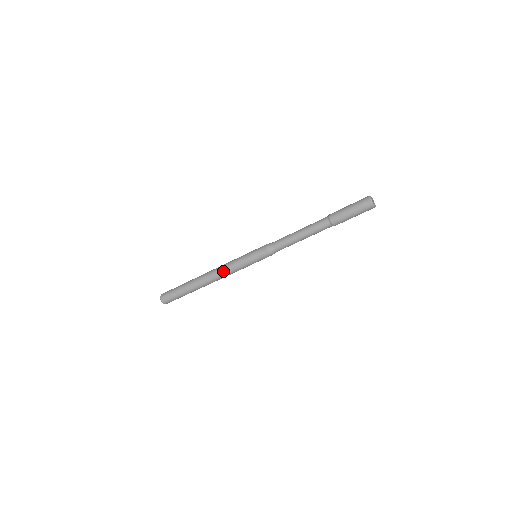
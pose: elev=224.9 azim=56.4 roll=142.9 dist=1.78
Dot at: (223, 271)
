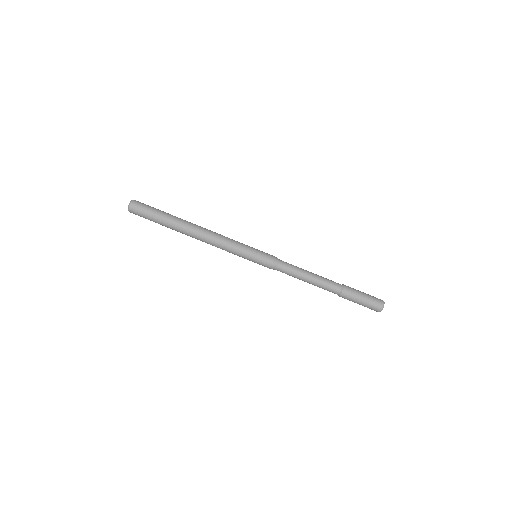
Dot at: (220, 234)
